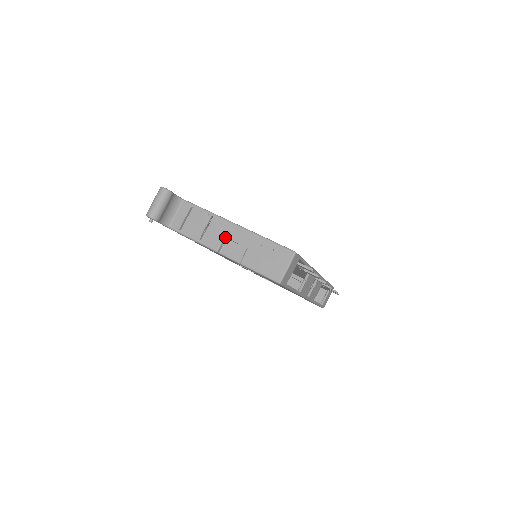
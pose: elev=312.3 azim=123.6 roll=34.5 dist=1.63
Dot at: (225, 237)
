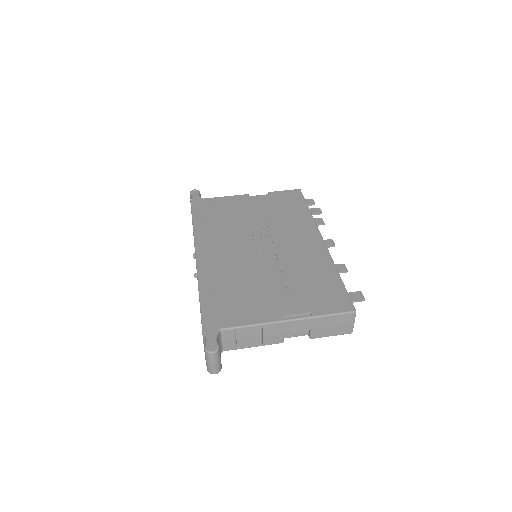
Dot at: (285, 333)
